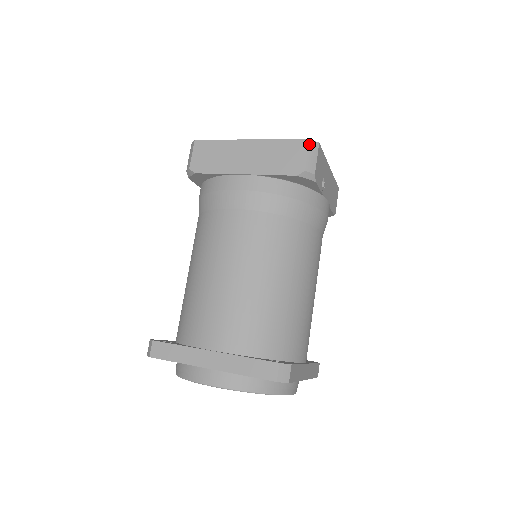
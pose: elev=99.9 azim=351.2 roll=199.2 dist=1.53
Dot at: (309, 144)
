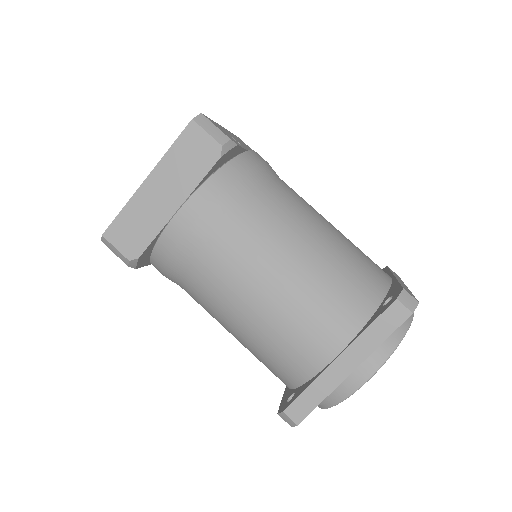
Dot at: (197, 123)
